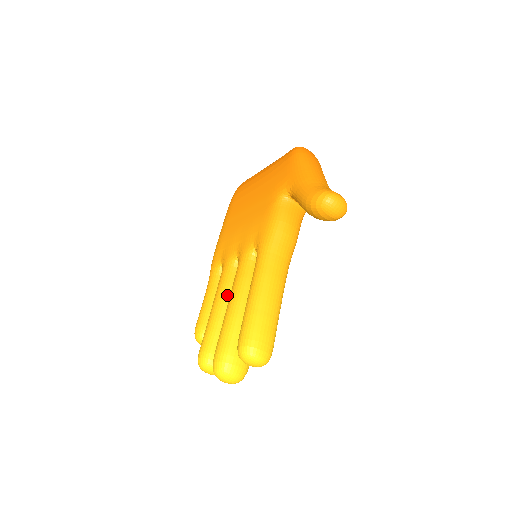
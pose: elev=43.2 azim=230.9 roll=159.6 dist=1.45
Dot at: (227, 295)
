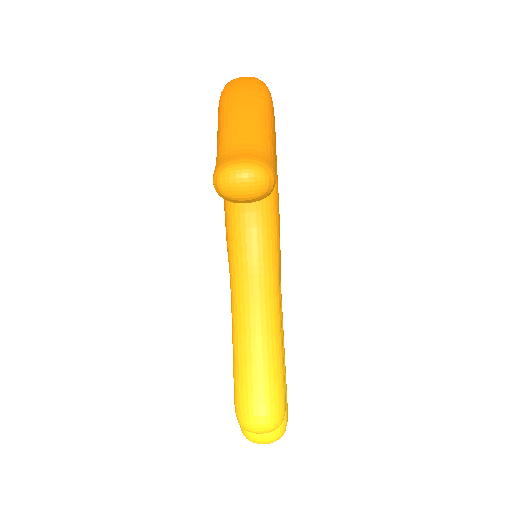
Dot at: occluded
